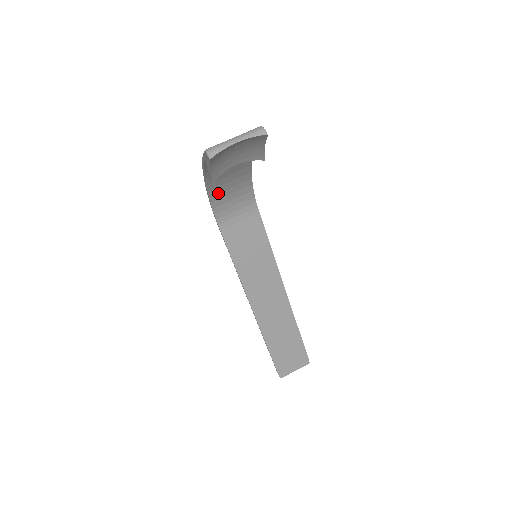
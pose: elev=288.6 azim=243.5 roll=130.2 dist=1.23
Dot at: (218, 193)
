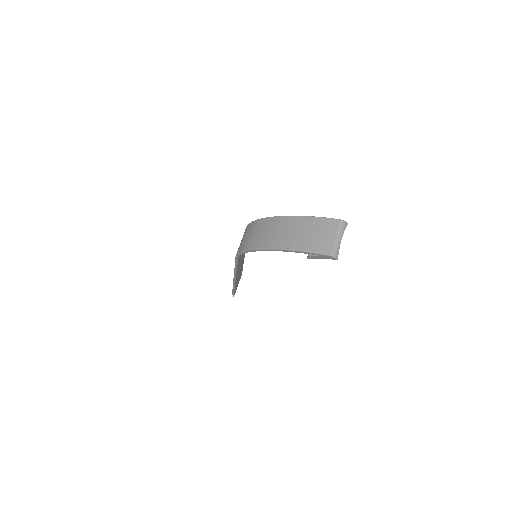
Dot at: occluded
